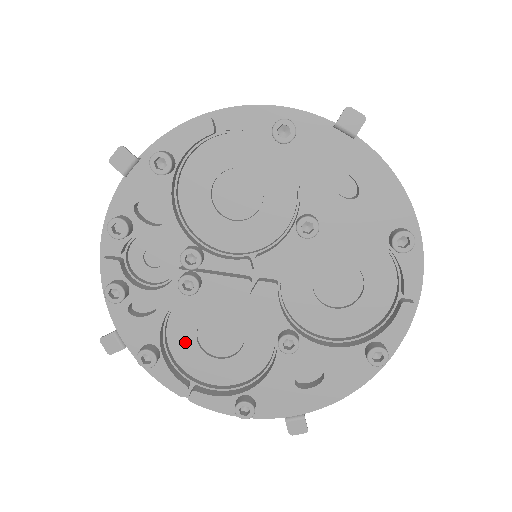
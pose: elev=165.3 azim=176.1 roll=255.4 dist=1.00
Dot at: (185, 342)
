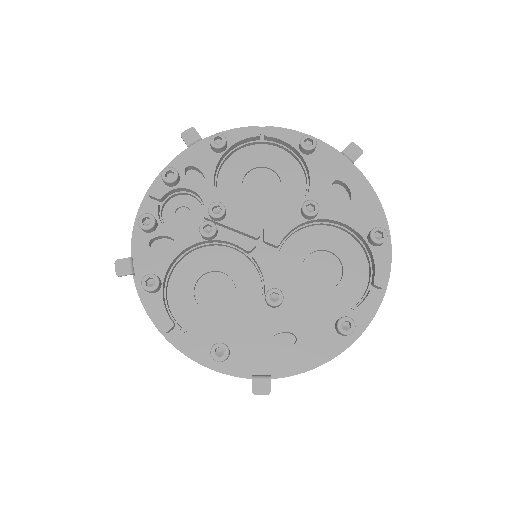
Dot at: (183, 289)
